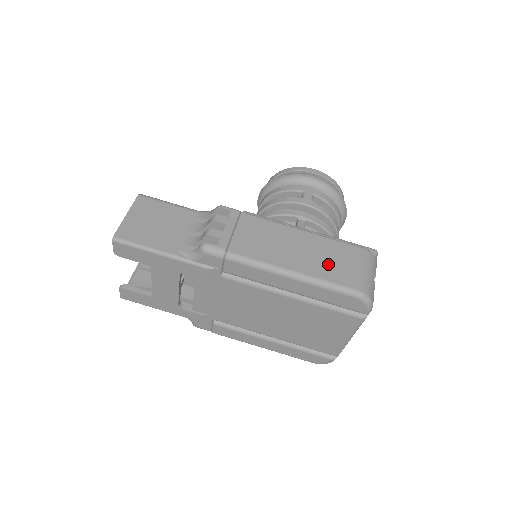
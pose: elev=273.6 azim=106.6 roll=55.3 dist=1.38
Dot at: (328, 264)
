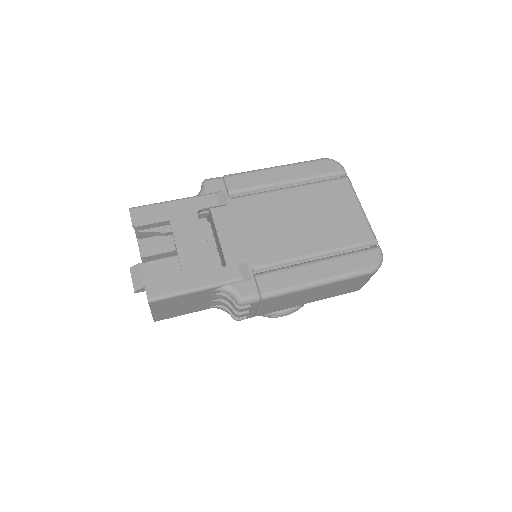
Dot at: occluded
